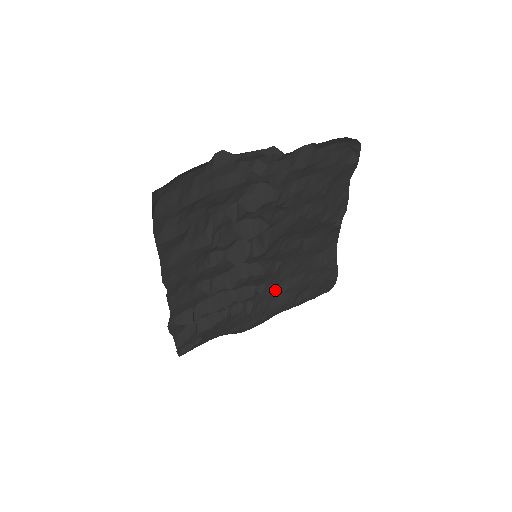
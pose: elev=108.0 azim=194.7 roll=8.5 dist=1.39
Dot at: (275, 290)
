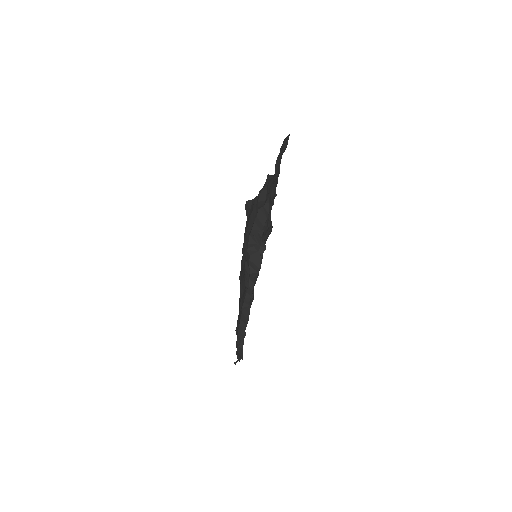
Dot at: occluded
